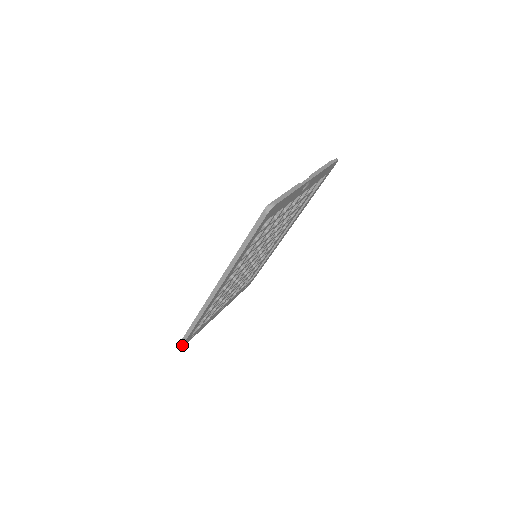
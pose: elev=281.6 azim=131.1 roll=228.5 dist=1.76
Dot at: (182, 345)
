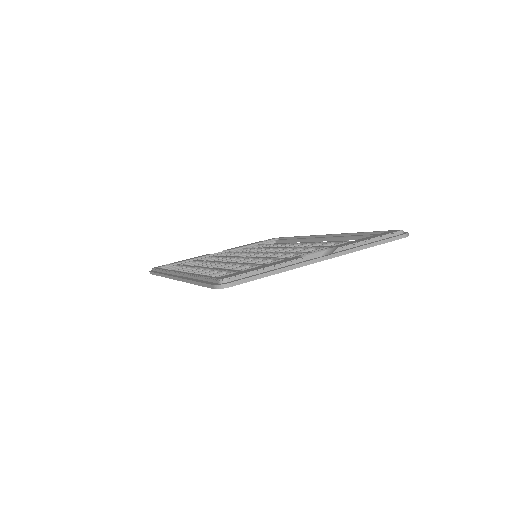
Dot at: (150, 273)
